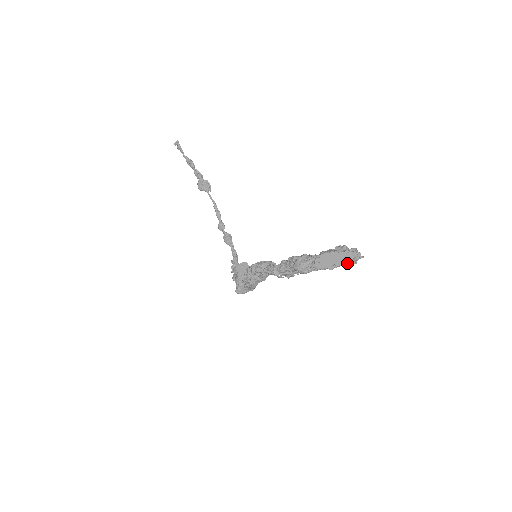
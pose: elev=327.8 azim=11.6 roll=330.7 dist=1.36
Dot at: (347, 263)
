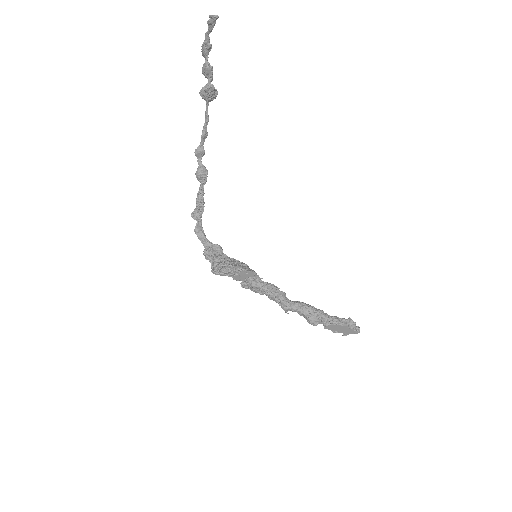
Dot at: (347, 334)
